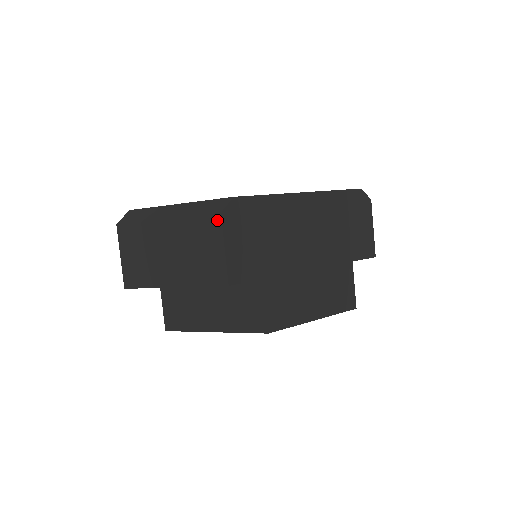
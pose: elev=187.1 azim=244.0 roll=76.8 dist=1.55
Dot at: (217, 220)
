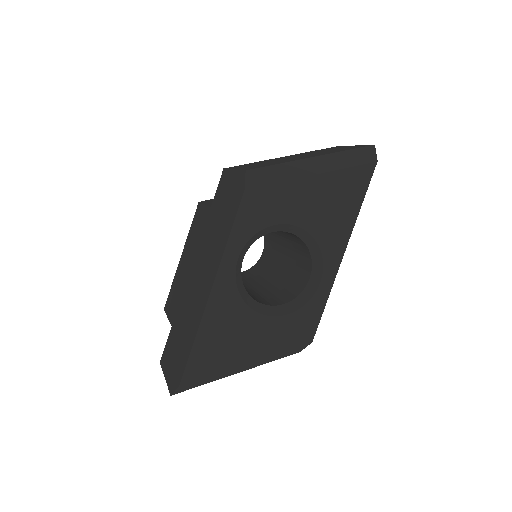
Dot at: occluded
